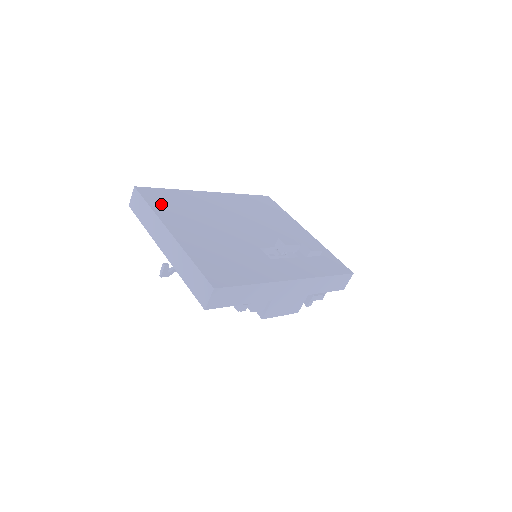
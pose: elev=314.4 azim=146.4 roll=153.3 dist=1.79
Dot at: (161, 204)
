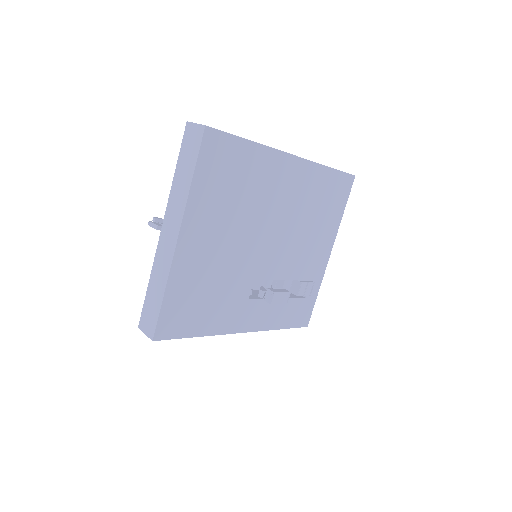
Dot at: (210, 177)
